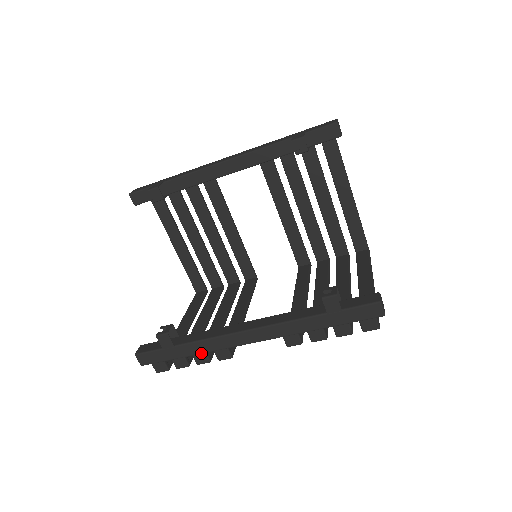
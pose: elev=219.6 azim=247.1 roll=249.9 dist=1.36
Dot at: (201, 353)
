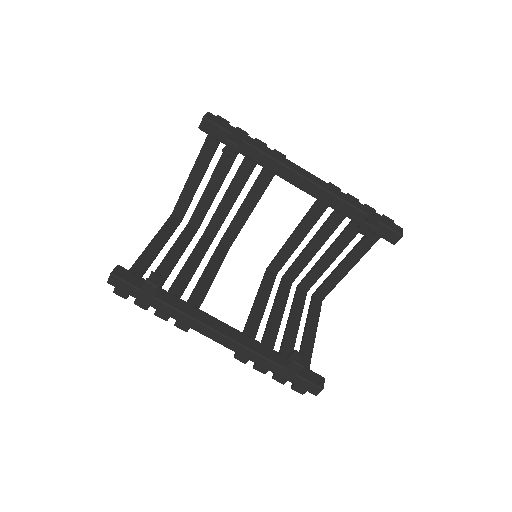
Dot at: occluded
